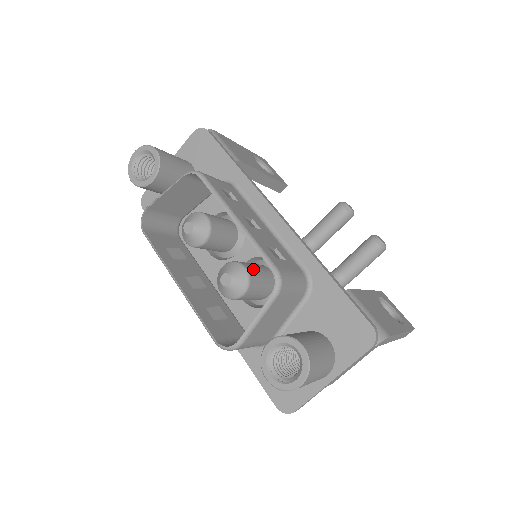
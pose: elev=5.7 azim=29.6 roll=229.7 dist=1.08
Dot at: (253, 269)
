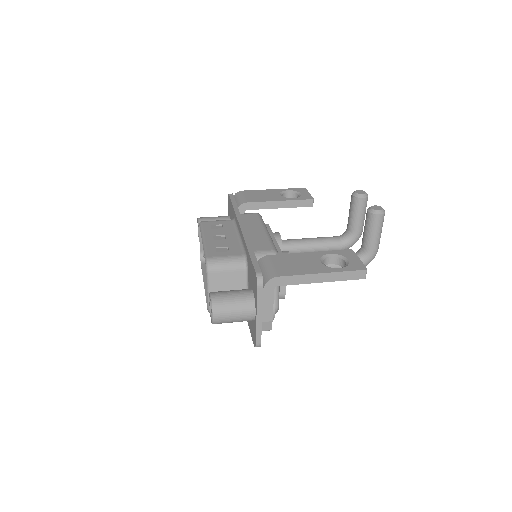
Dot at: occluded
